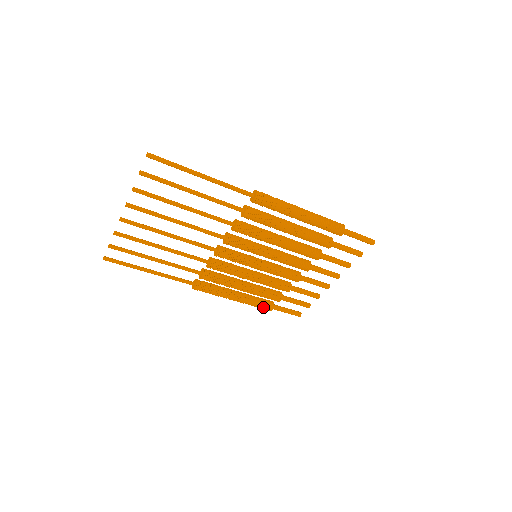
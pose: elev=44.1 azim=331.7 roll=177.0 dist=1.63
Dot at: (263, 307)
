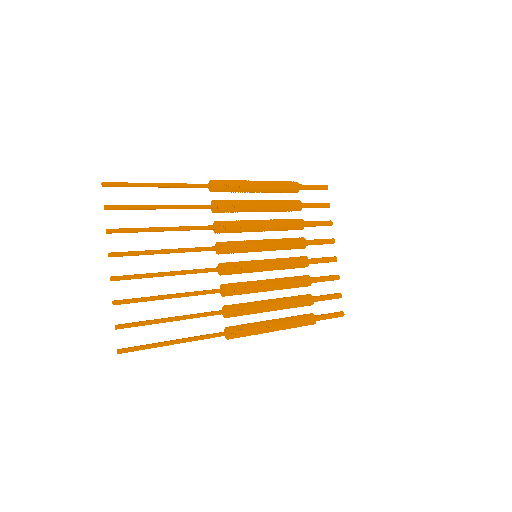
Dot at: (306, 320)
